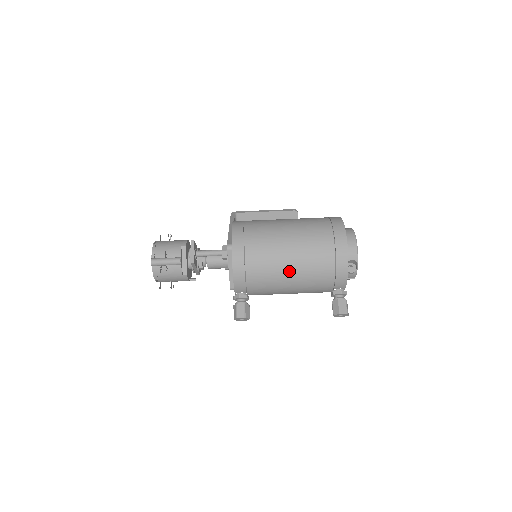
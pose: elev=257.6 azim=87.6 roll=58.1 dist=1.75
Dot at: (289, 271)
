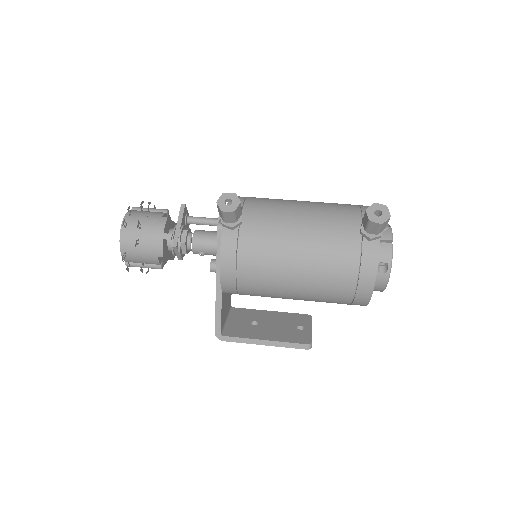
Dot at: (300, 202)
